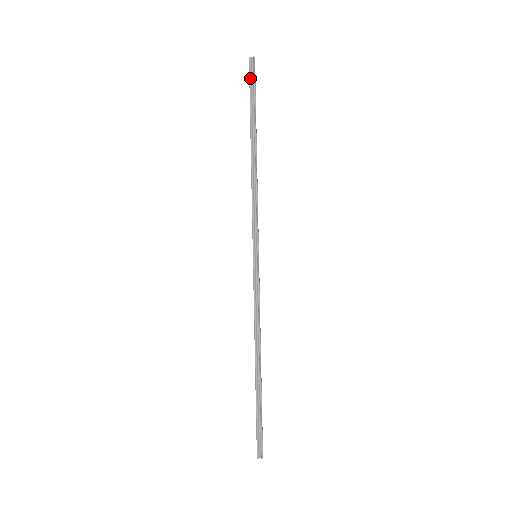
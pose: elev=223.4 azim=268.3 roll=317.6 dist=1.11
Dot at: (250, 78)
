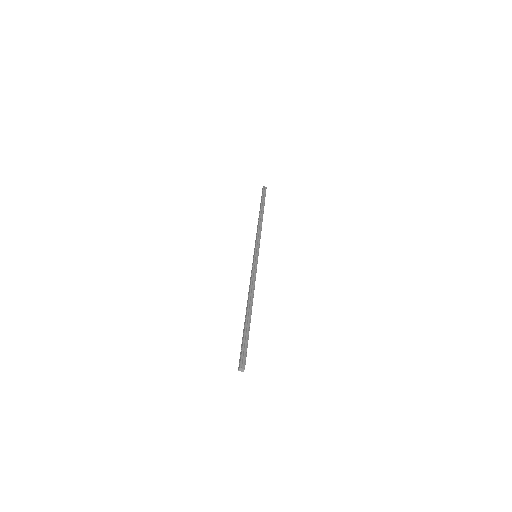
Dot at: (263, 192)
